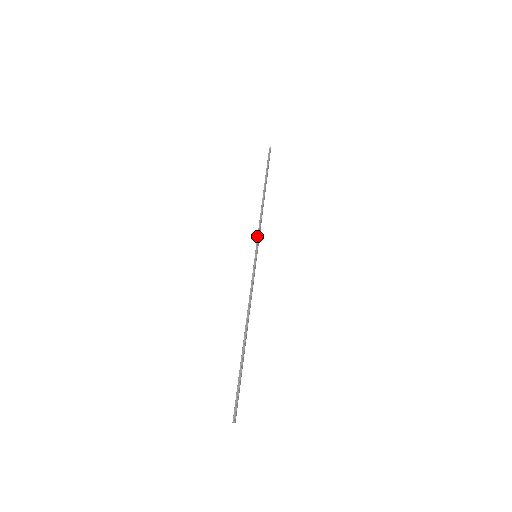
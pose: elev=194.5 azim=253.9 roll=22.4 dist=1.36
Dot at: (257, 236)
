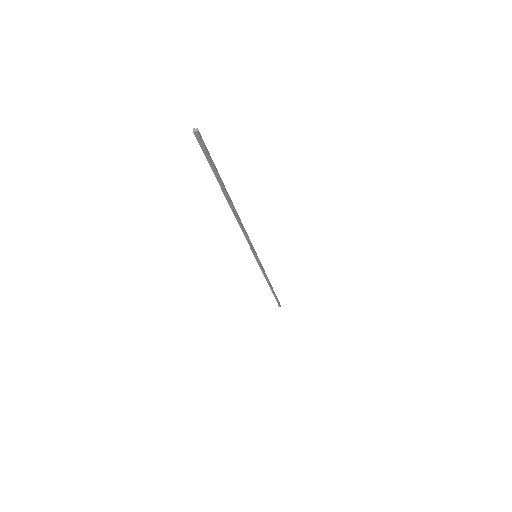
Dot at: (259, 265)
